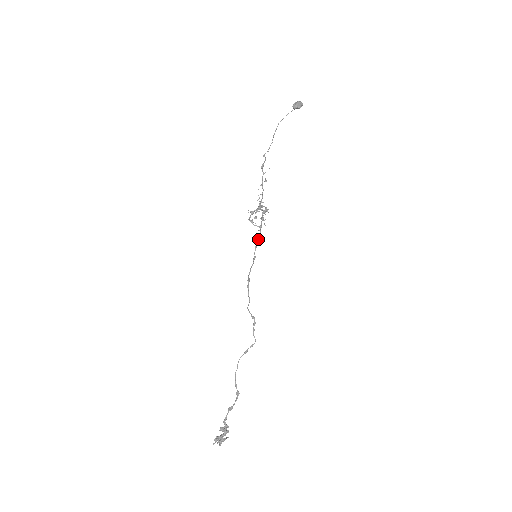
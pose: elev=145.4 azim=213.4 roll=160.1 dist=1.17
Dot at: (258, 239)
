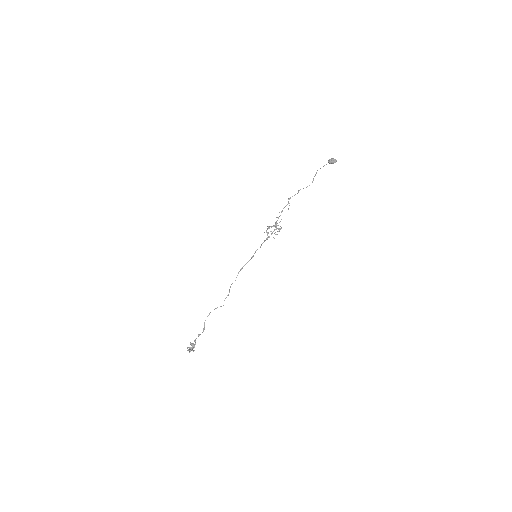
Dot at: occluded
